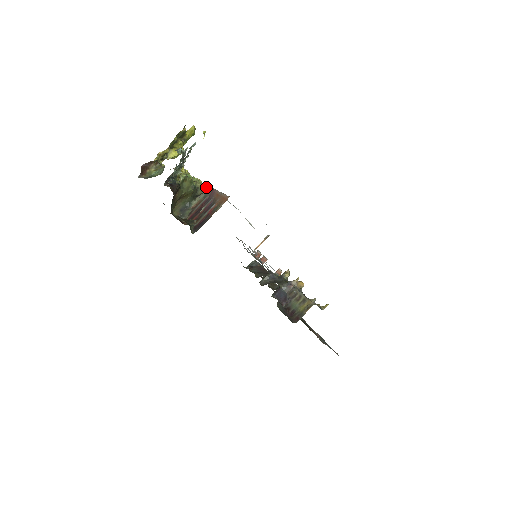
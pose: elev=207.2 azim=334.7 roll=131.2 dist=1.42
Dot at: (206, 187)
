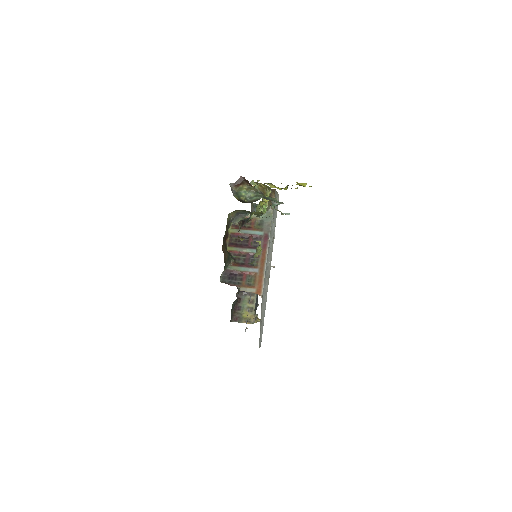
Dot at: (270, 212)
